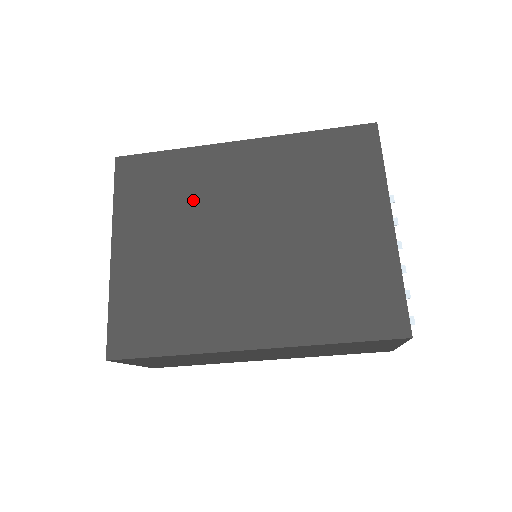
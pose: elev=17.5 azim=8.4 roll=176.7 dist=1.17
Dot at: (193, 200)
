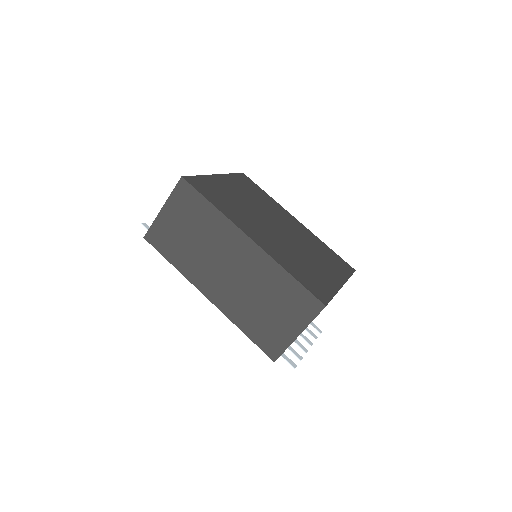
Dot at: (264, 205)
